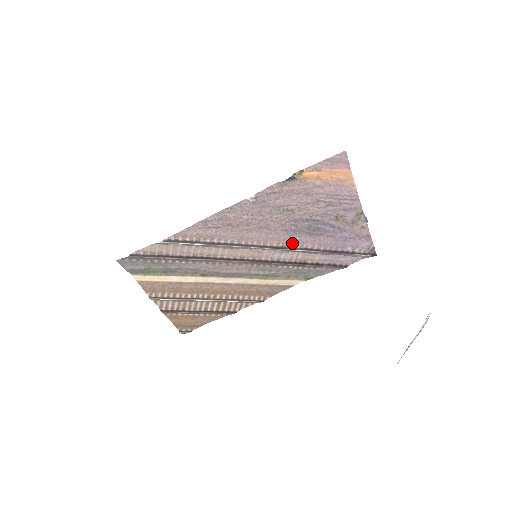
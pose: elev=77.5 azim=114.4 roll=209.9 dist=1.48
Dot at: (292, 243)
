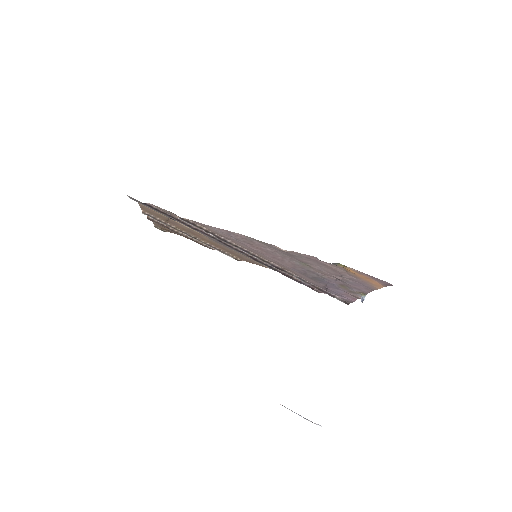
Dot at: (292, 272)
